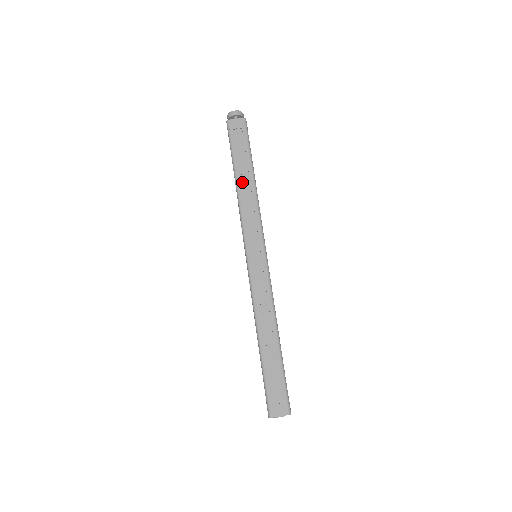
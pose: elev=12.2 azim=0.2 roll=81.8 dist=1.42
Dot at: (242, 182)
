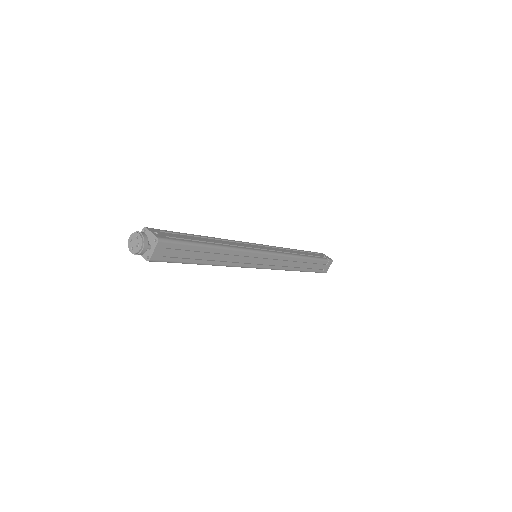
Dot at: (211, 259)
